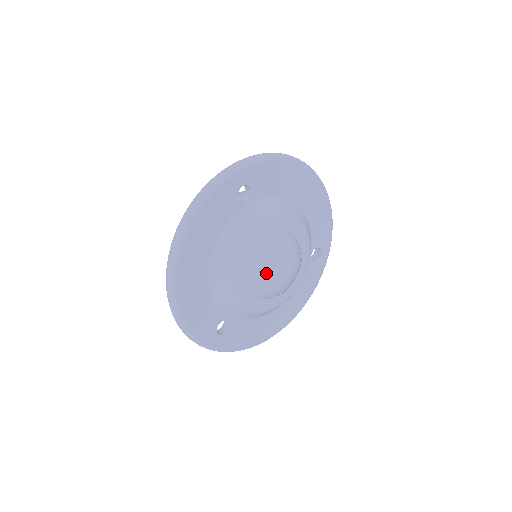
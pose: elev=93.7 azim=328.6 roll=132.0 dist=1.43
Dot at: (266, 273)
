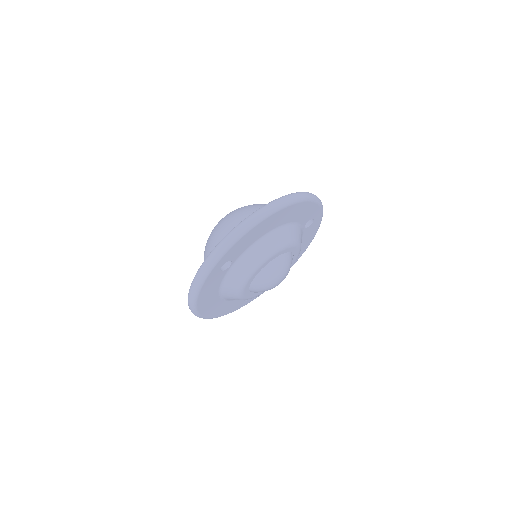
Dot at: (263, 290)
